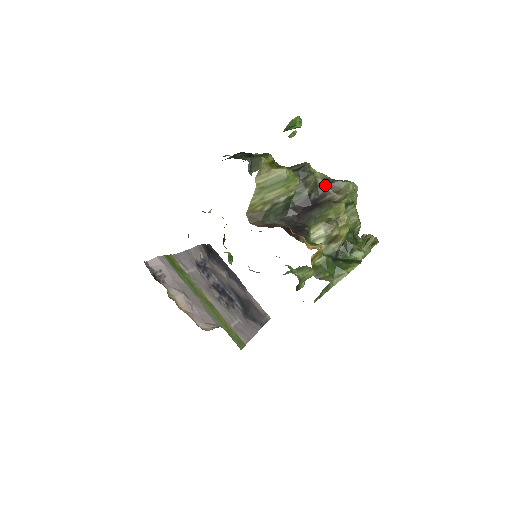
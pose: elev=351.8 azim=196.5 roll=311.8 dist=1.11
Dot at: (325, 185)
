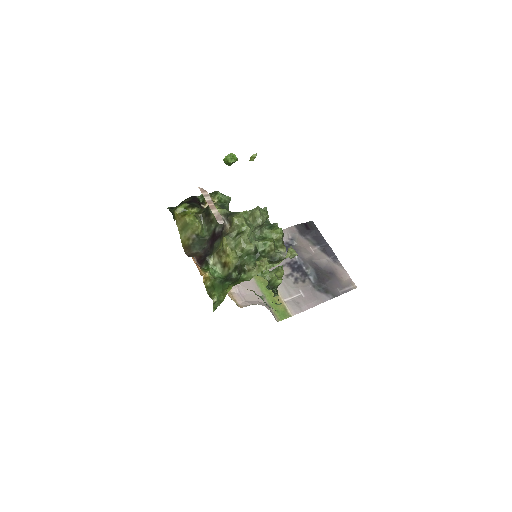
Dot at: occluded
